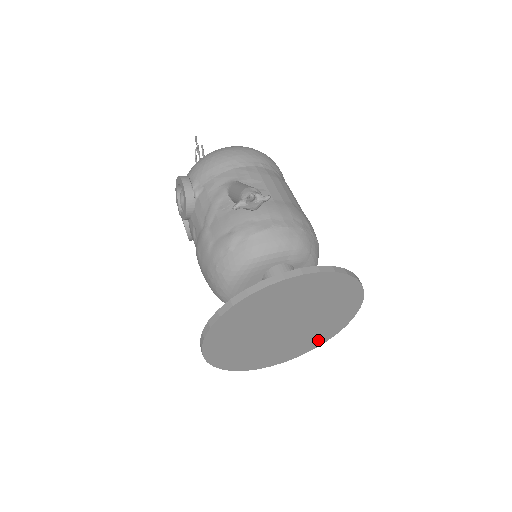
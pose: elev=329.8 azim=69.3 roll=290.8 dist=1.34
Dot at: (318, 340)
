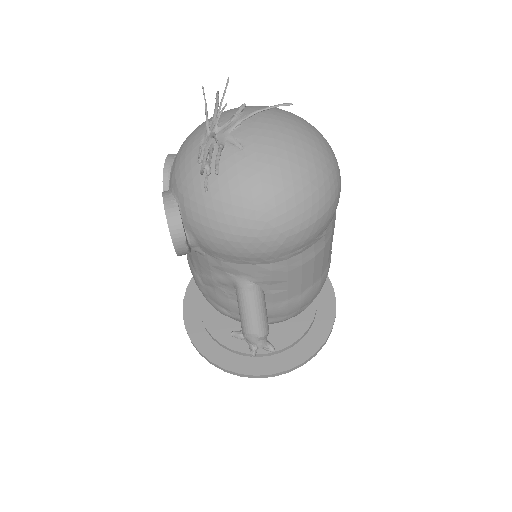
Dot at: occluded
